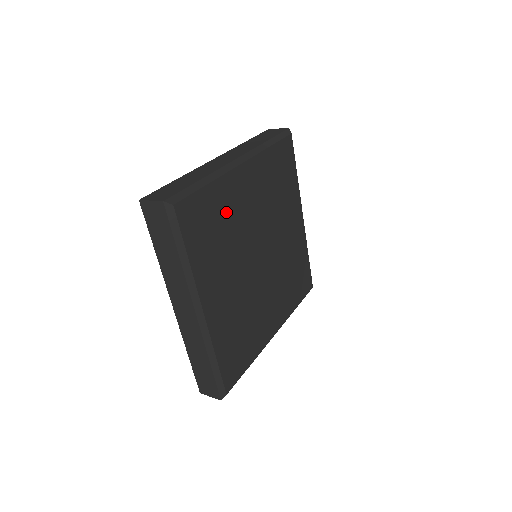
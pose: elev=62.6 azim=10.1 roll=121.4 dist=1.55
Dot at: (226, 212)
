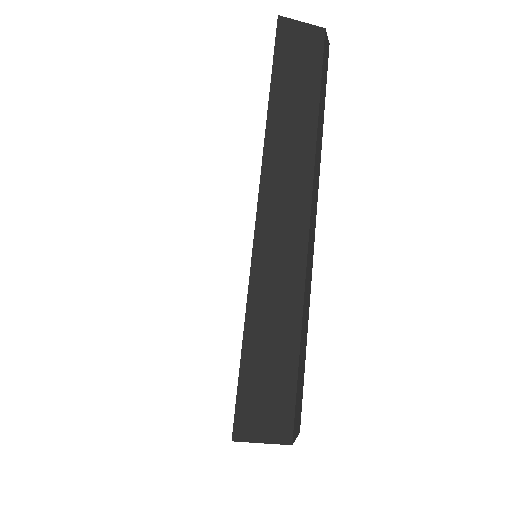
Dot at: occluded
